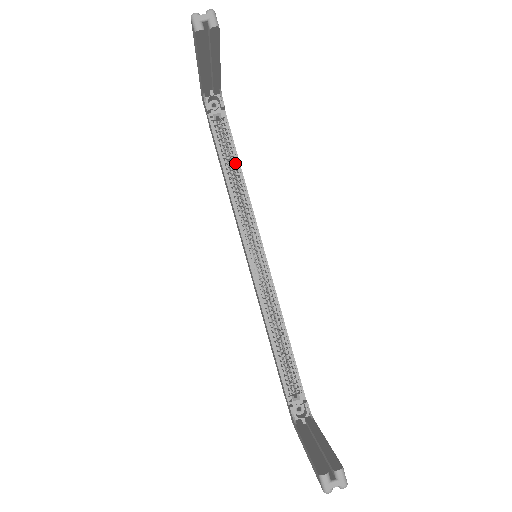
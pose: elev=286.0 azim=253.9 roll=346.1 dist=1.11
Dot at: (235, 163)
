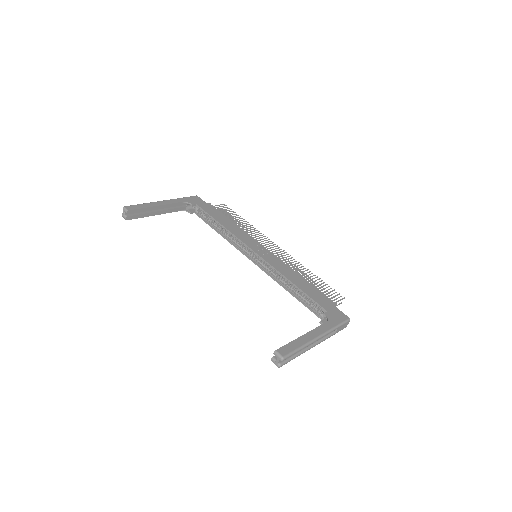
Dot at: (217, 223)
